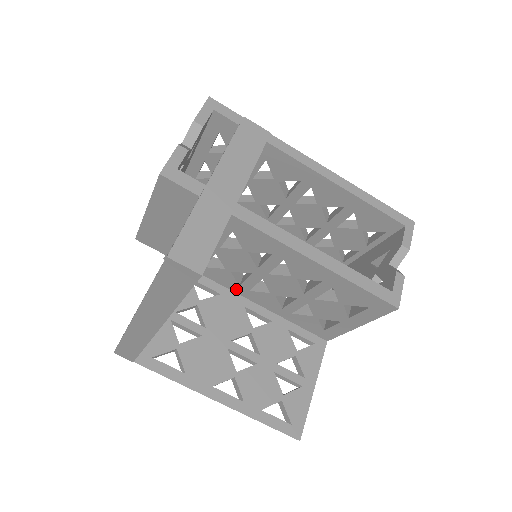
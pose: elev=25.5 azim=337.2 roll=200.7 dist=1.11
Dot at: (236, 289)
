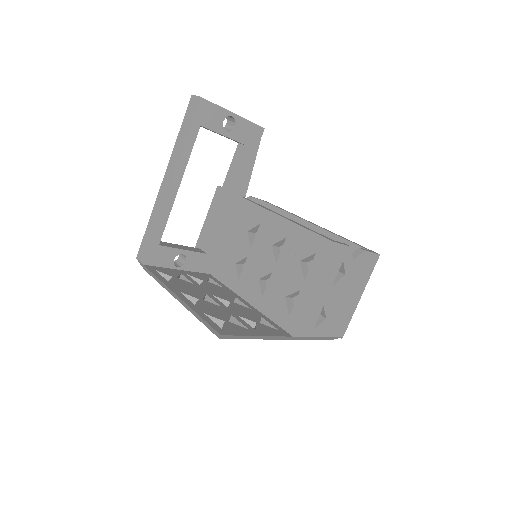
Dot at: (236, 287)
